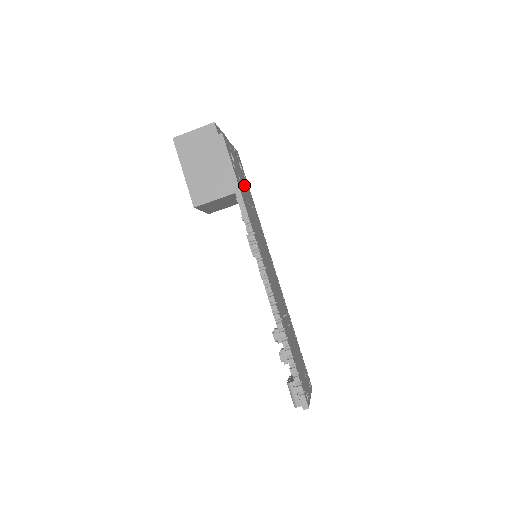
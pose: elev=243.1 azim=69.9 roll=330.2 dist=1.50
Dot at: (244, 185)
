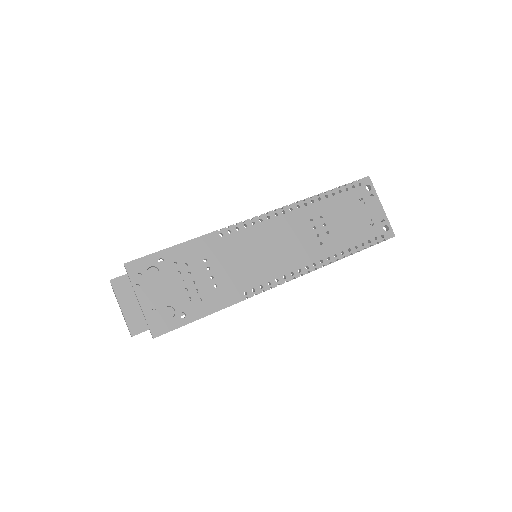
Dot at: (185, 279)
